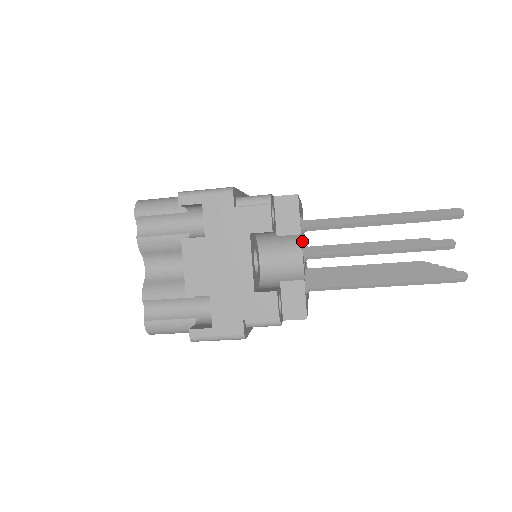
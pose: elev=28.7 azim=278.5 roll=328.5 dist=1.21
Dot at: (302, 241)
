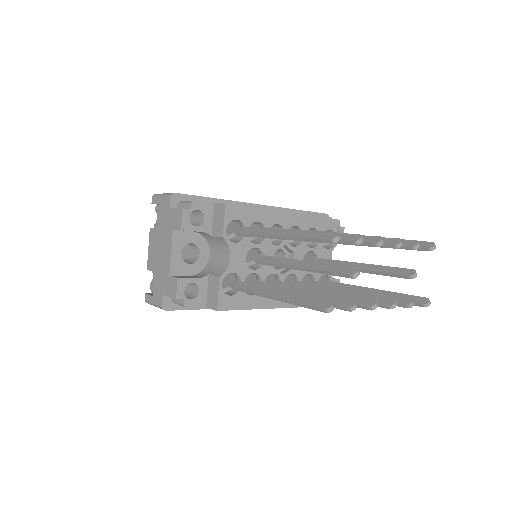
Dot at: (248, 246)
